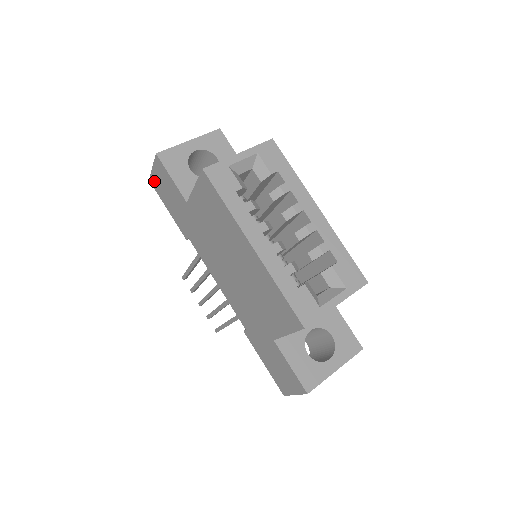
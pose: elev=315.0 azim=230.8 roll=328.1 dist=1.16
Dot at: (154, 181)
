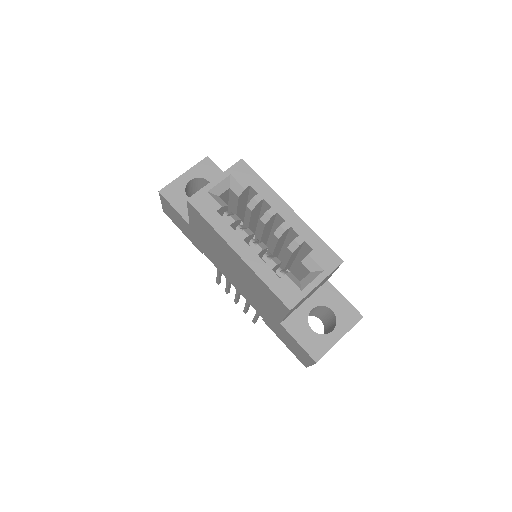
Dot at: (166, 212)
